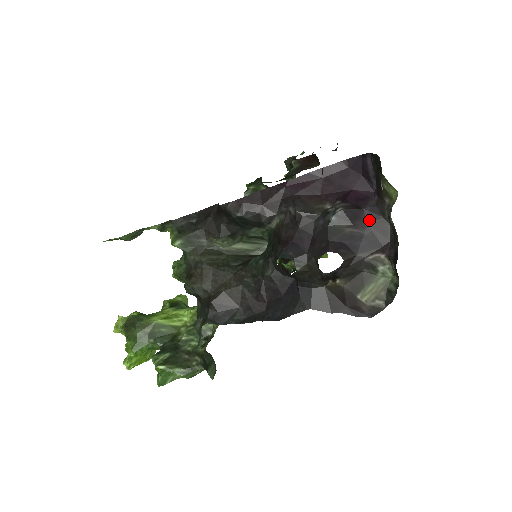
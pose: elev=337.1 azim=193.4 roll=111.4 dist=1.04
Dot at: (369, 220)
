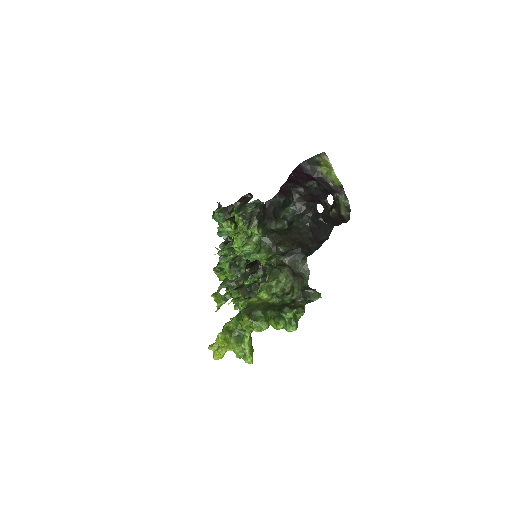
Dot at: (323, 184)
